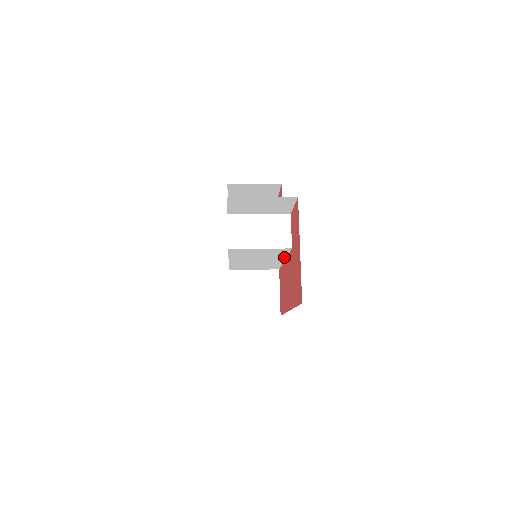
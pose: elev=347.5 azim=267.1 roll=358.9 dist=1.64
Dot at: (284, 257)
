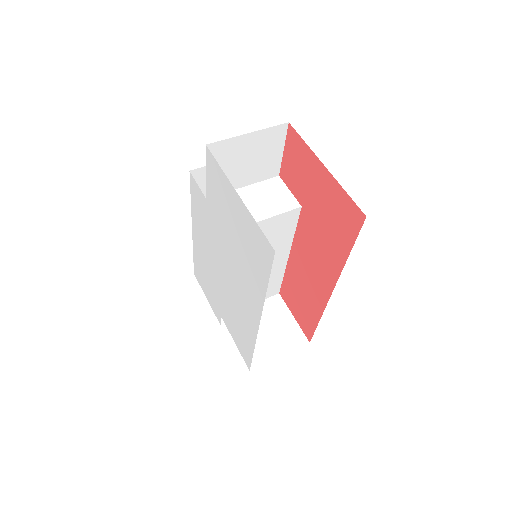
Dot at: (289, 245)
